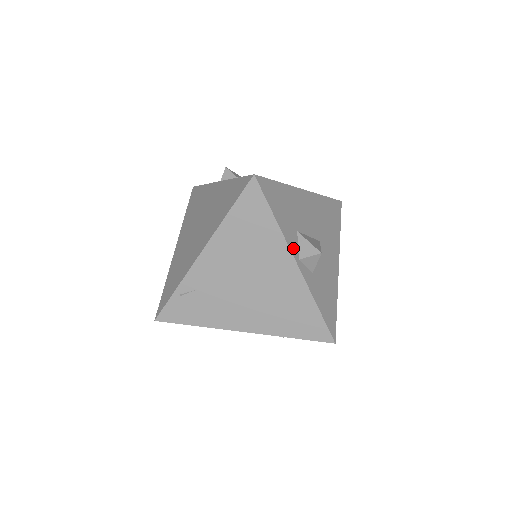
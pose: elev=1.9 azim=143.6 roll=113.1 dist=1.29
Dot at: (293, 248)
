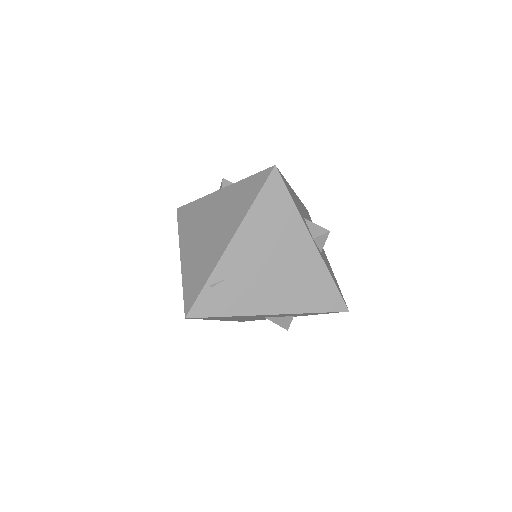
Dot at: (308, 229)
